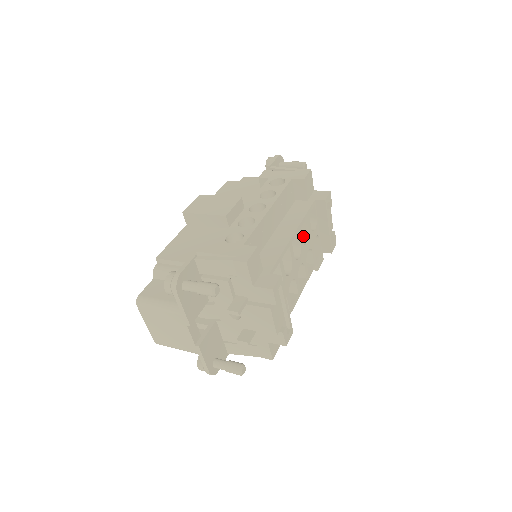
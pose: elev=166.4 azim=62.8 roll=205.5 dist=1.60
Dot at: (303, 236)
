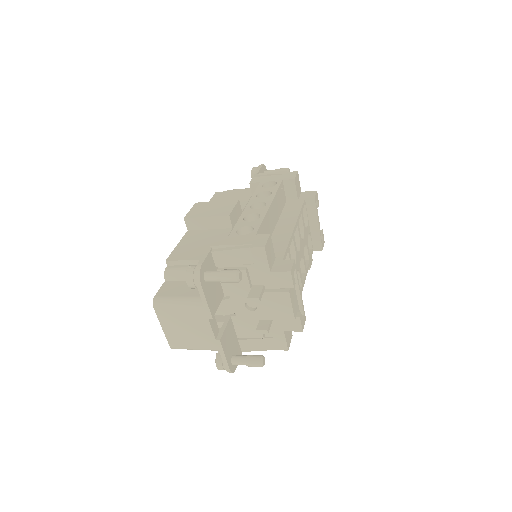
Dot at: occluded
